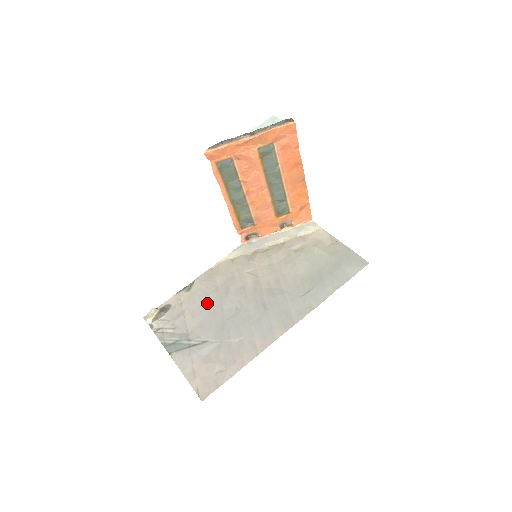
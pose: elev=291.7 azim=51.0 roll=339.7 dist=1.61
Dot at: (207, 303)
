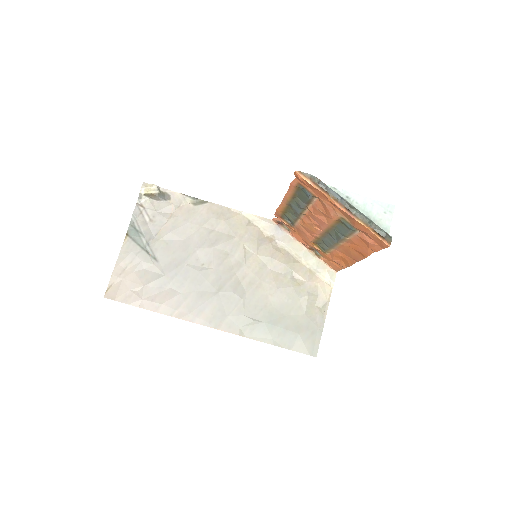
Dot at: (192, 233)
